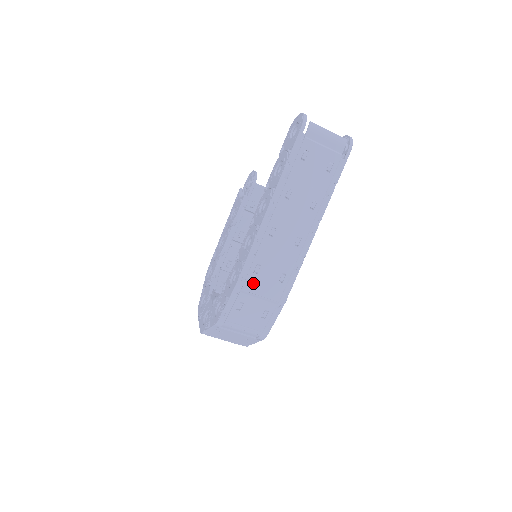
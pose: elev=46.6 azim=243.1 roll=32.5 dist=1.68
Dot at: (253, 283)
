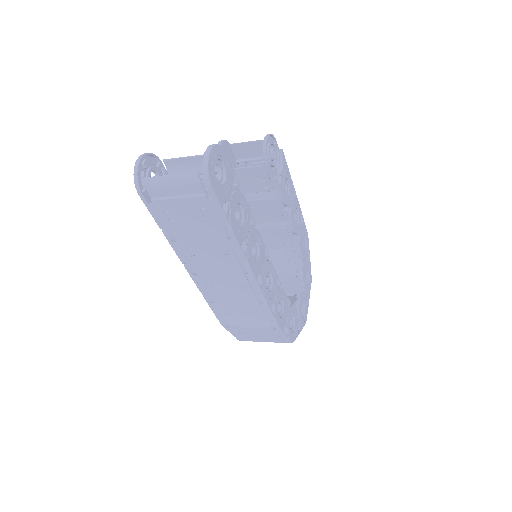
Dot at: (234, 321)
